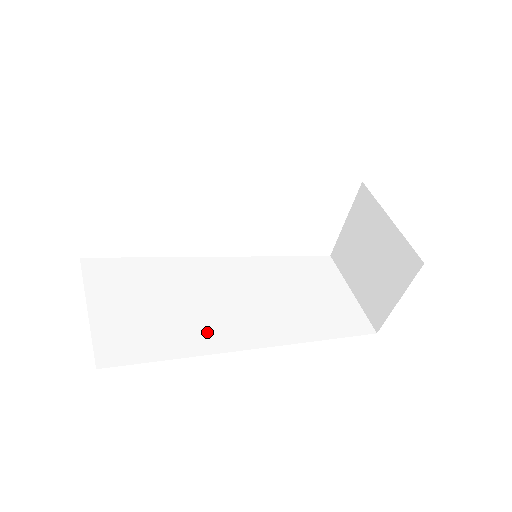
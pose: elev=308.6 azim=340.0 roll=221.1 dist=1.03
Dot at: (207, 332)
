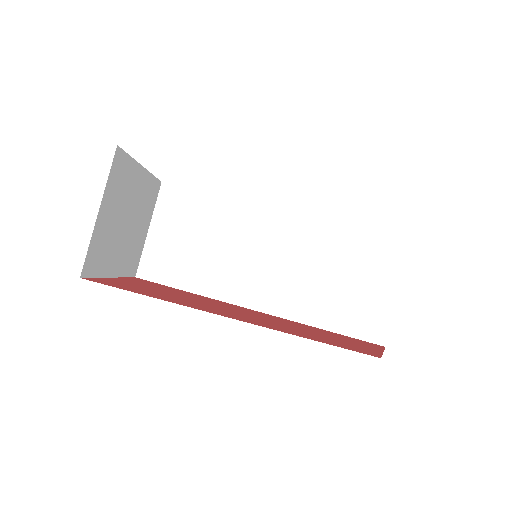
Dot at: (221, 280)
